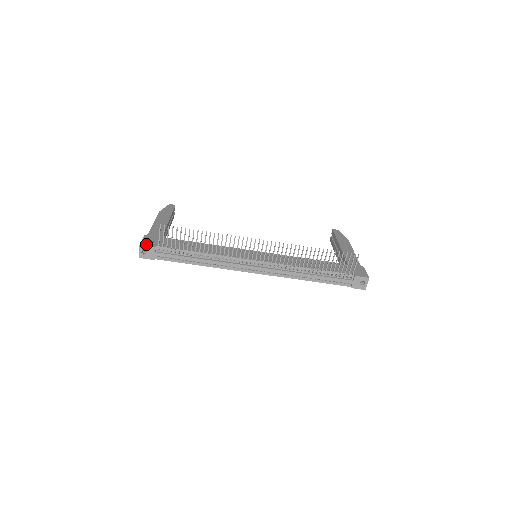
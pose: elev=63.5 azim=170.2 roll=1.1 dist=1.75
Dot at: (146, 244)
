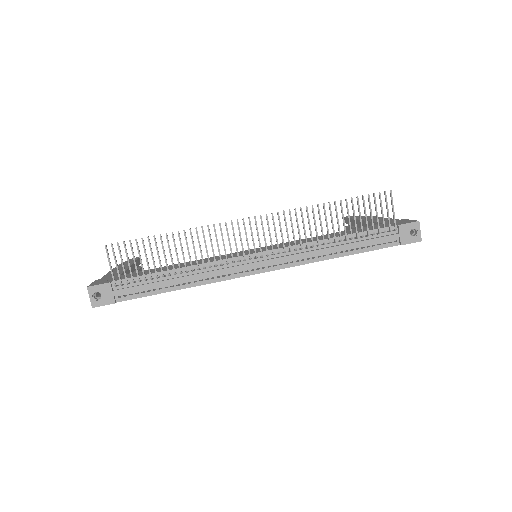
Dot at: (96, 284)
